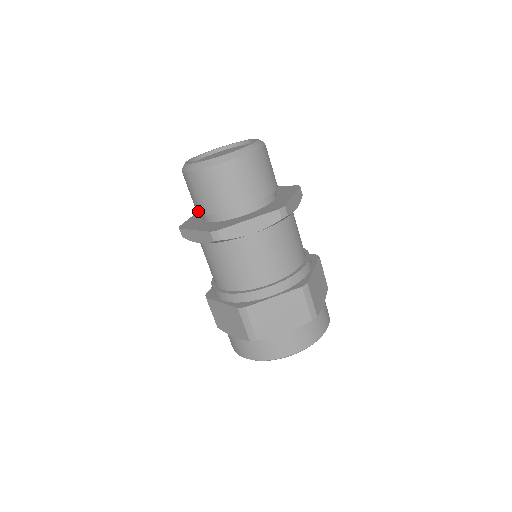
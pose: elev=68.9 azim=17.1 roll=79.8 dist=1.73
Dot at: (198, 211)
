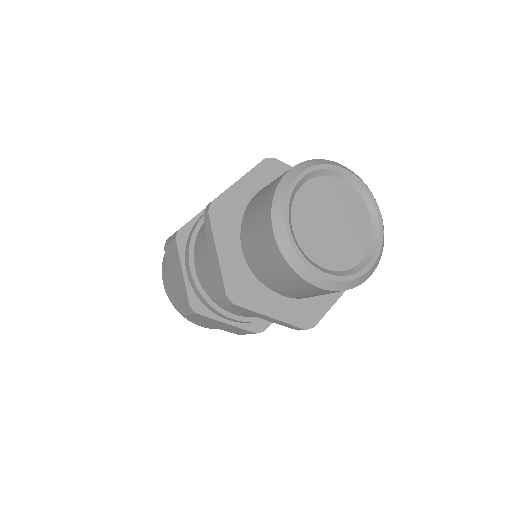
Dot at: (274, 289)
